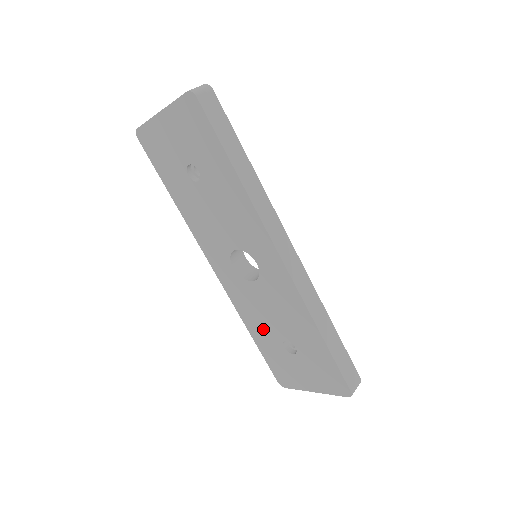
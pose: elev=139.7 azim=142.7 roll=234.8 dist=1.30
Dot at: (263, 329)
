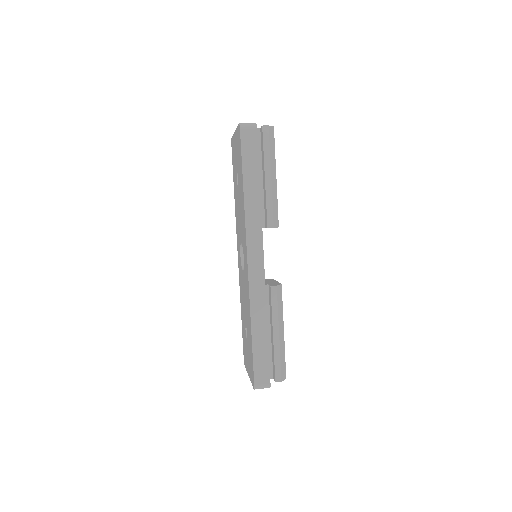
Dot at: (243, 311)
